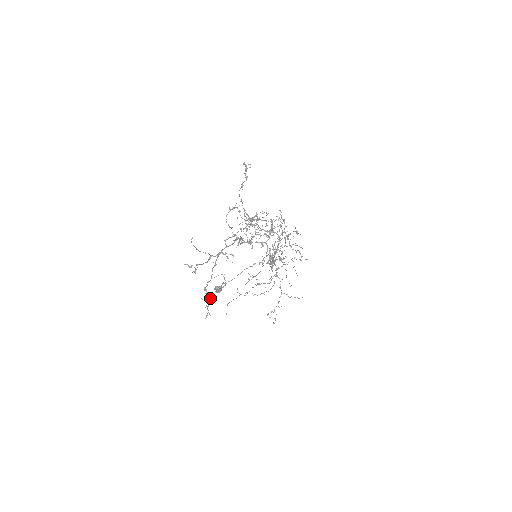
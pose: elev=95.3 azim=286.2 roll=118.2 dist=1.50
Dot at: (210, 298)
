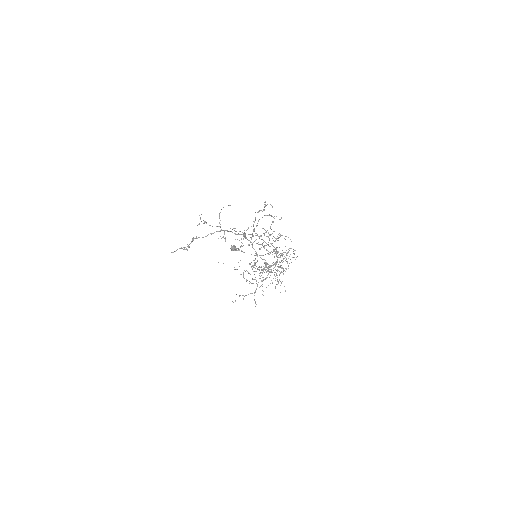
Dot at: (188, 246)
